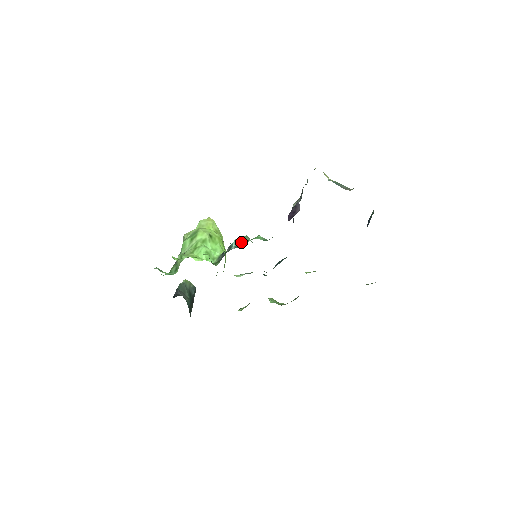
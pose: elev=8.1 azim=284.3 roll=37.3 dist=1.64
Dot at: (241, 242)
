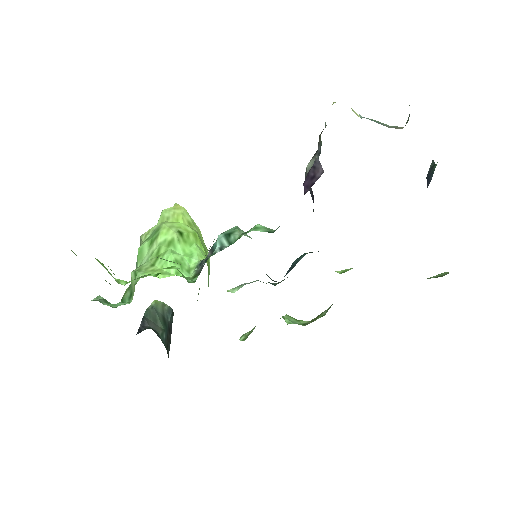
Dot at: (229, 239)
